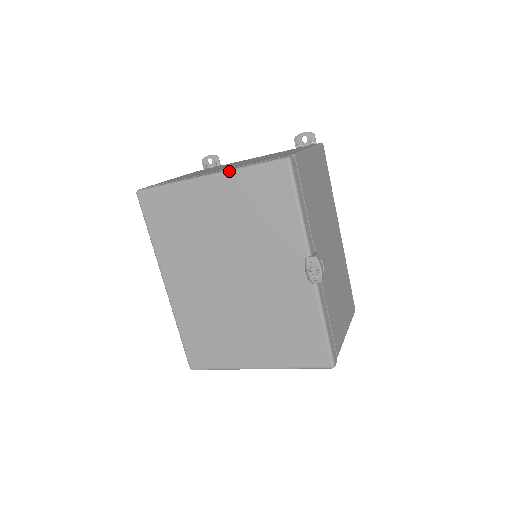
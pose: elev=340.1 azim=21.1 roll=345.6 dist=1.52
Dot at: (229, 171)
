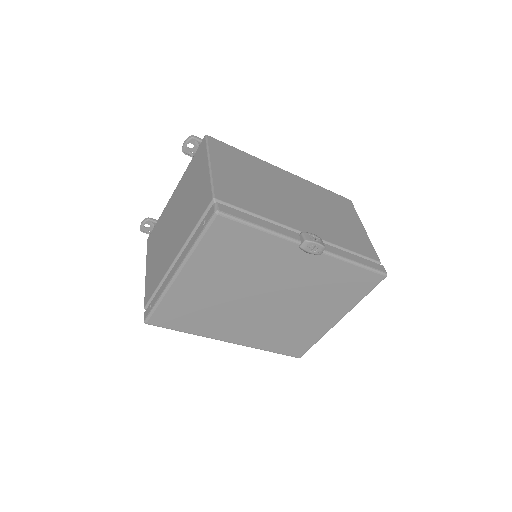
Dot at: (188, 257)
